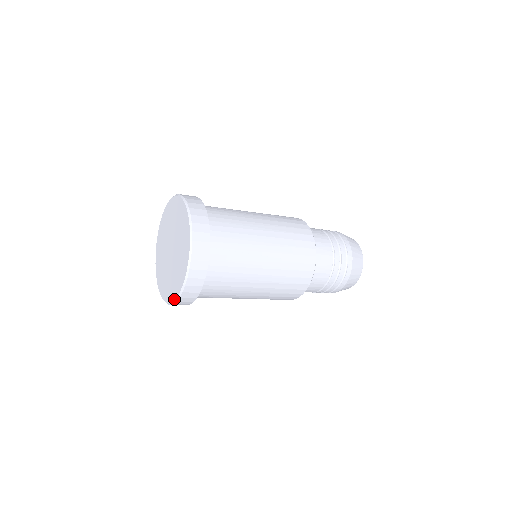
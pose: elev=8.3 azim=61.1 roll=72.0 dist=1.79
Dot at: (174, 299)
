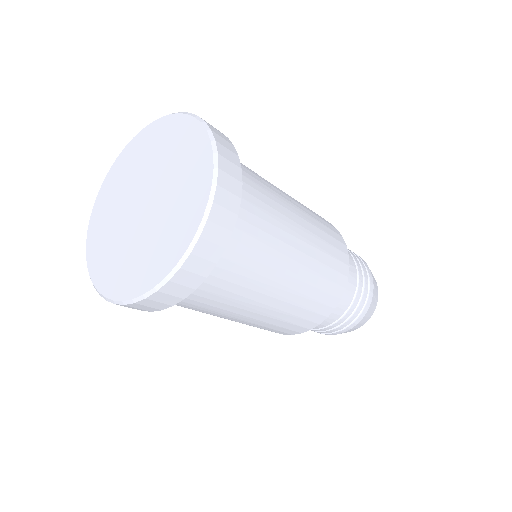
Dot at: (192, 236)
